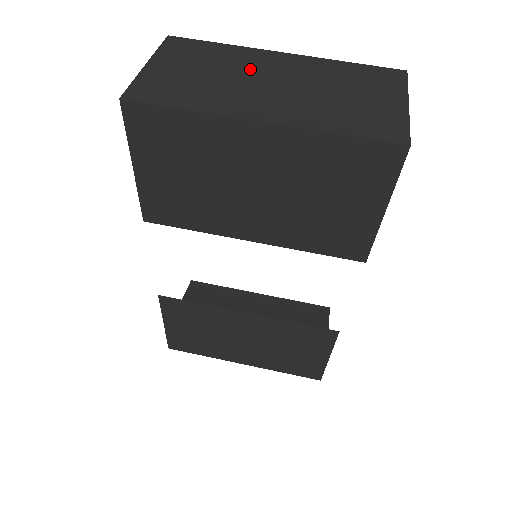
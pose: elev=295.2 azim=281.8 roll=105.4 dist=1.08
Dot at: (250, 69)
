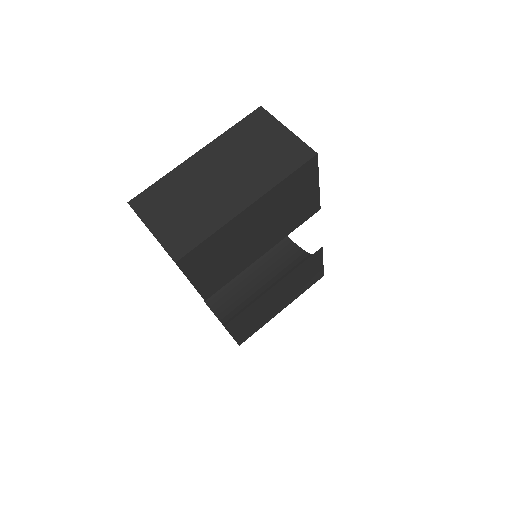
Dot at: (199, 181)
